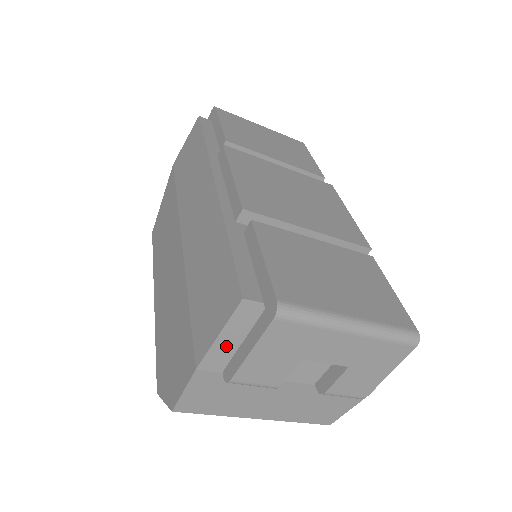
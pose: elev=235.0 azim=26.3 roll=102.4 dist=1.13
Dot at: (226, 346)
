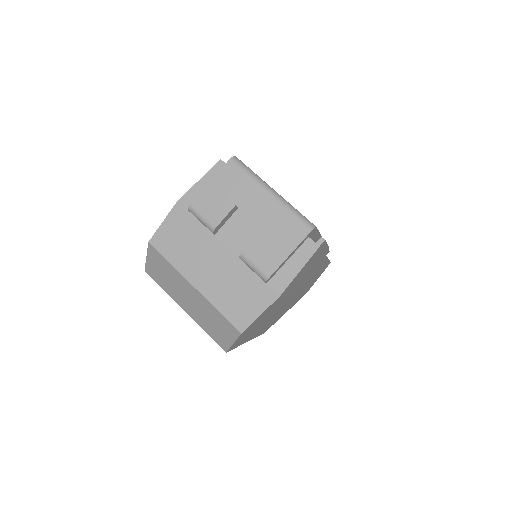
Dot at: (200, 191)
